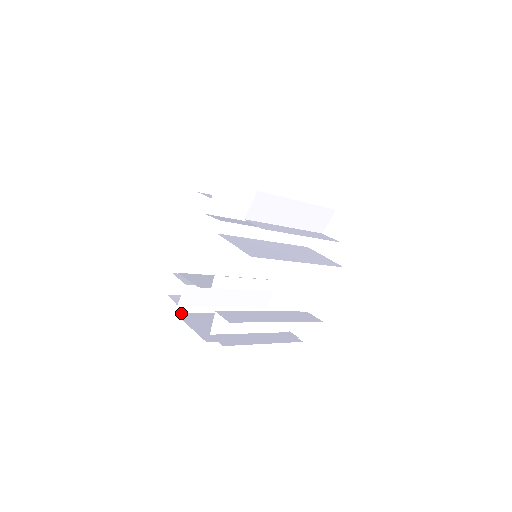
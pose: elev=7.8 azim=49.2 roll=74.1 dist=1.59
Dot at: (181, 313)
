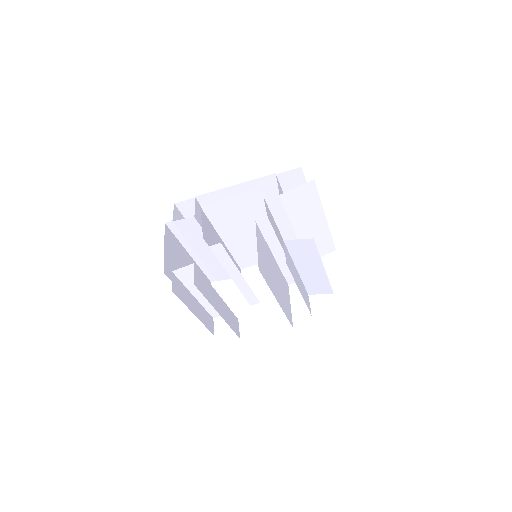
Dot at: (168, 227)
